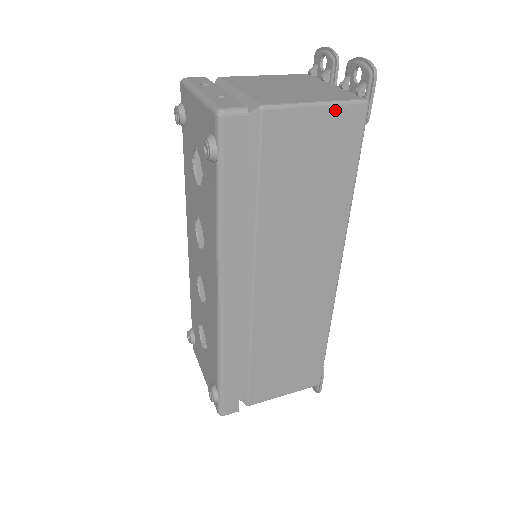
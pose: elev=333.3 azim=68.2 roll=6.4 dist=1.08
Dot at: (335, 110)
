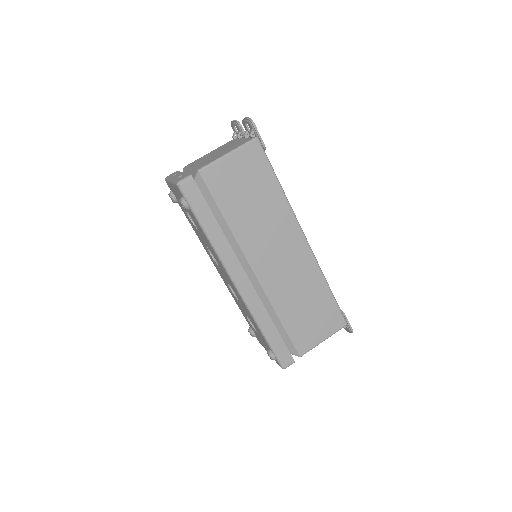
Dot at: (240, 152)
